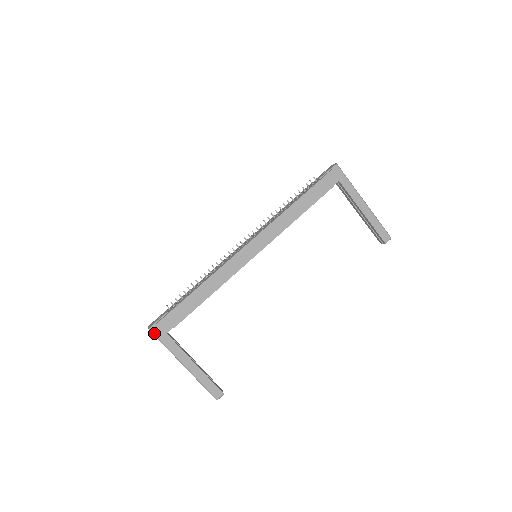
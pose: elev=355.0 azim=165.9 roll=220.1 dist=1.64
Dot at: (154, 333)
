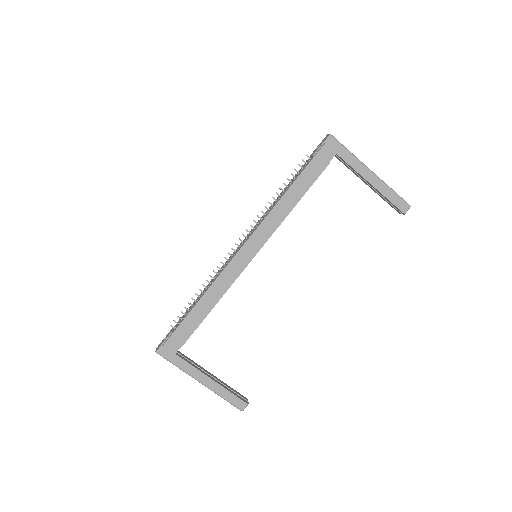
Dot at: (162, 356)
